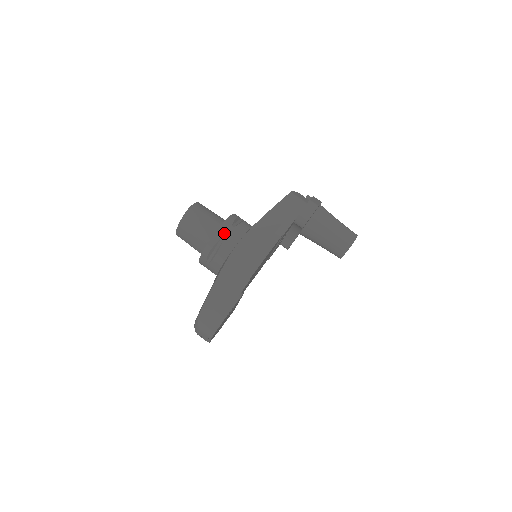
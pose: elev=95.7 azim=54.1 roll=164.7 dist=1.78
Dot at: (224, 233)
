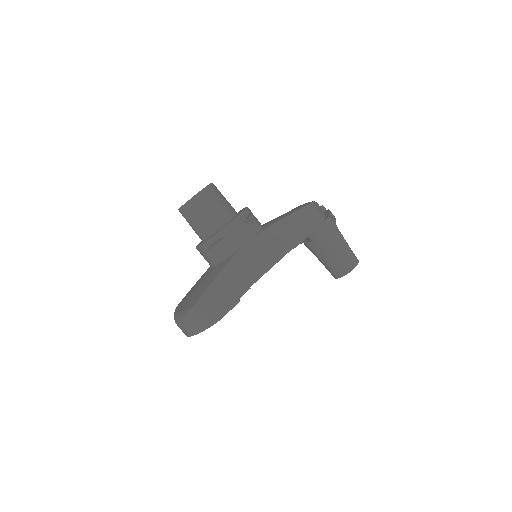
Dot at: (235, 228)
